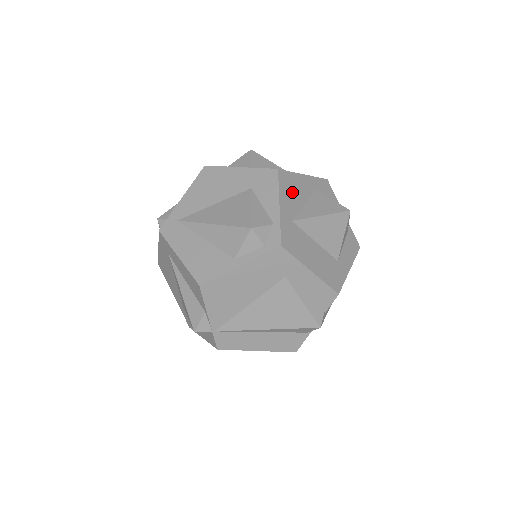
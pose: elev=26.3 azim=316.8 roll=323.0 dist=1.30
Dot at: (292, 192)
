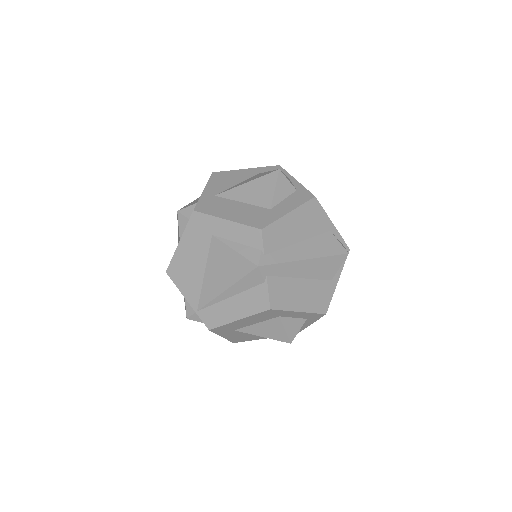
Dot at: (224, 181)
